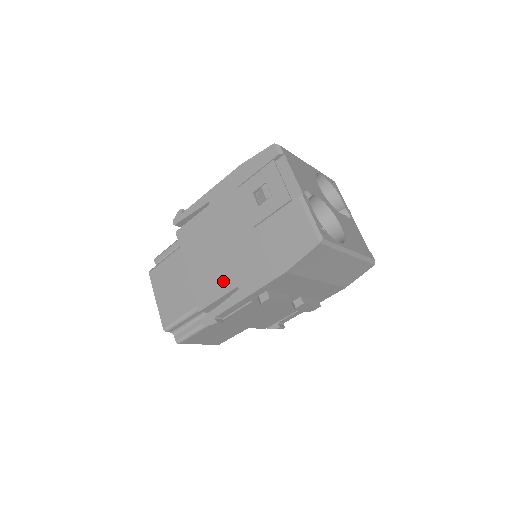
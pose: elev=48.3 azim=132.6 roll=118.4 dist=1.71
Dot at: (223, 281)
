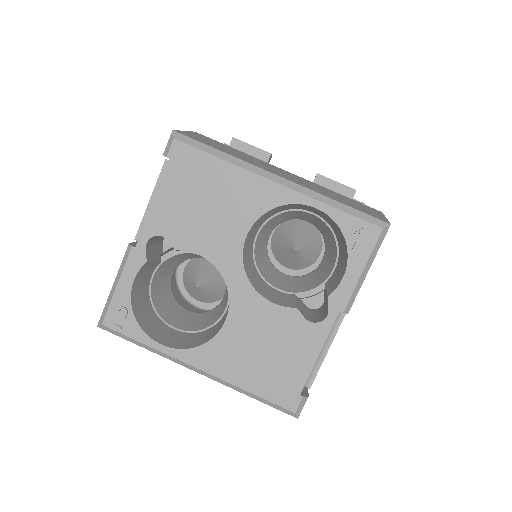
Dot at: occluded
